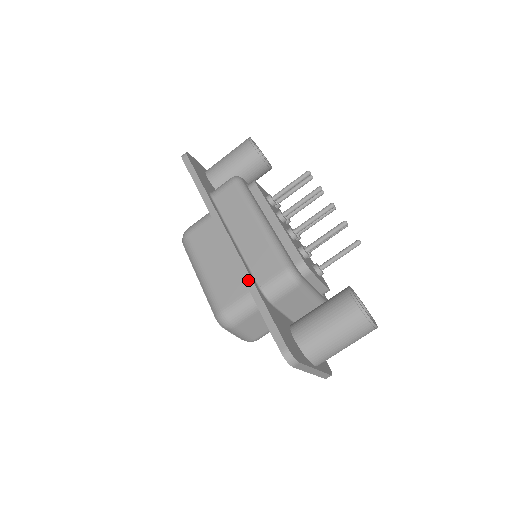
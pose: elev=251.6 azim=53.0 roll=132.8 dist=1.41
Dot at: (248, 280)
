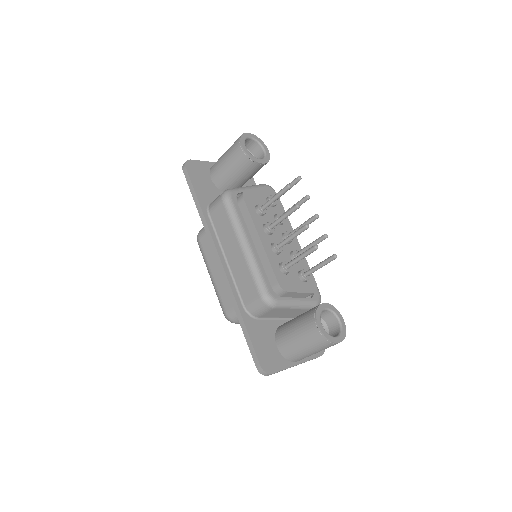
Dot at: (234, 303)
